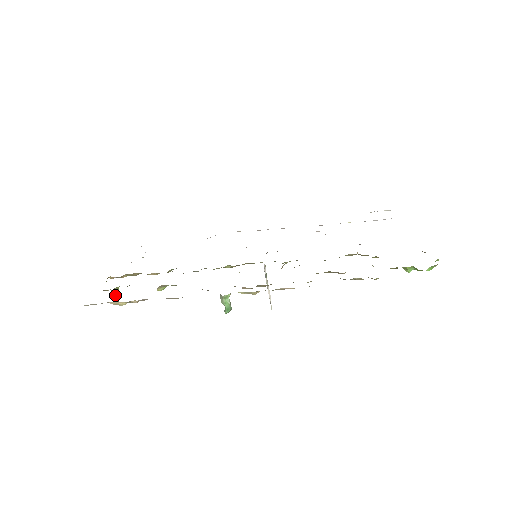
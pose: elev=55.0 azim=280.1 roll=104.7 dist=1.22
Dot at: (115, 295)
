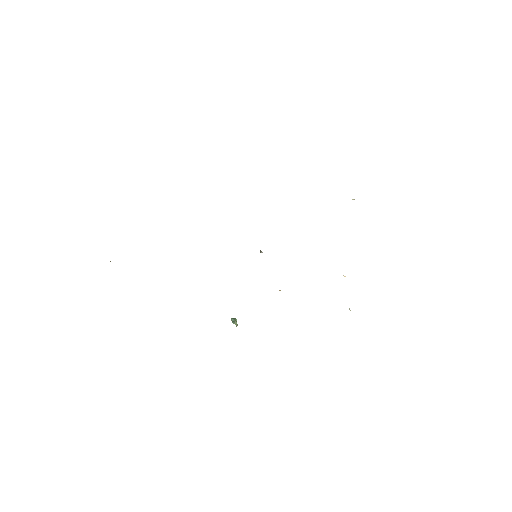
Dot at: occluded
